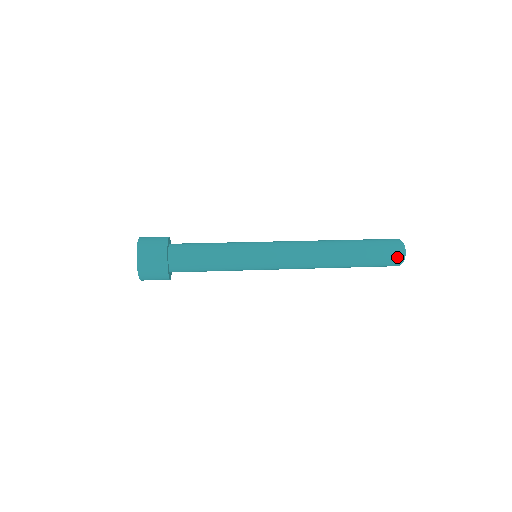
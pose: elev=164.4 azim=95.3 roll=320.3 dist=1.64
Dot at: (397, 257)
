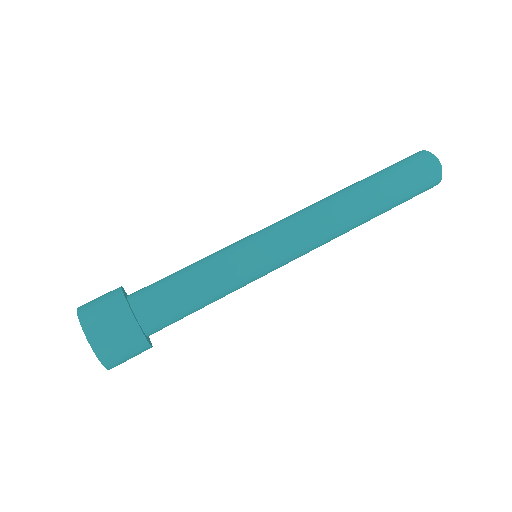
Dot at: (434, 182)
